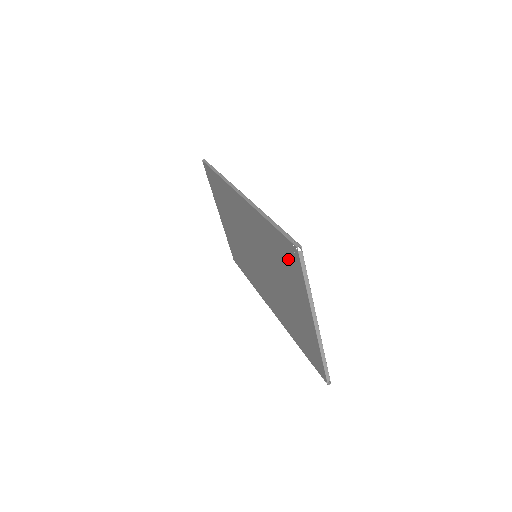
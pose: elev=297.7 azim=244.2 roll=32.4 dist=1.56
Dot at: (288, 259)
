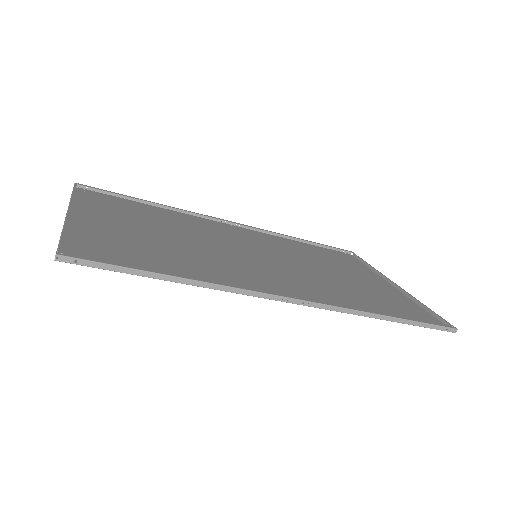
Dot at: (406, 312)
